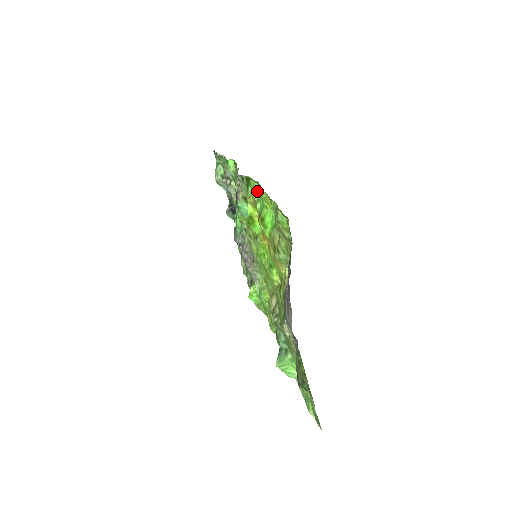
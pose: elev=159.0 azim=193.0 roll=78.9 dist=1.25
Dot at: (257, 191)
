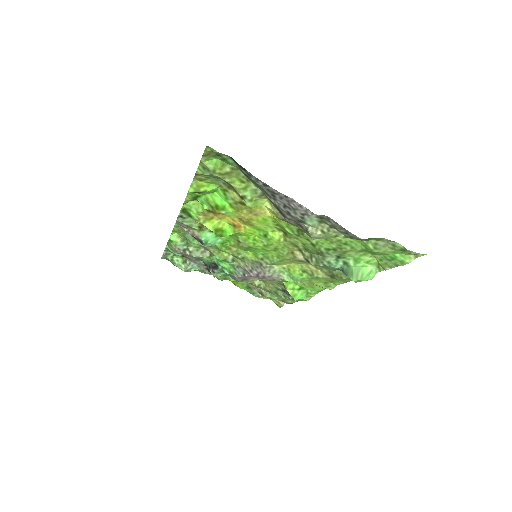
Dot at: occluded
